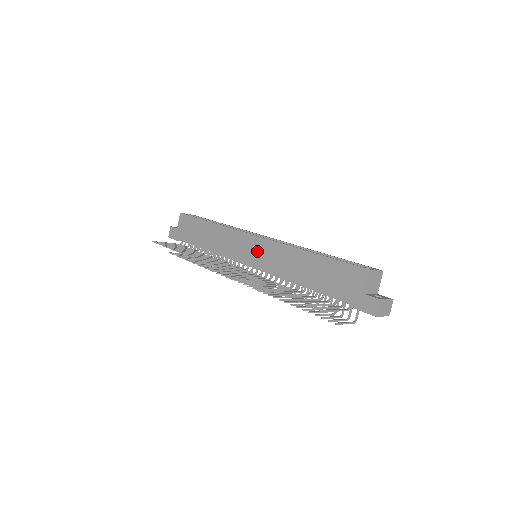
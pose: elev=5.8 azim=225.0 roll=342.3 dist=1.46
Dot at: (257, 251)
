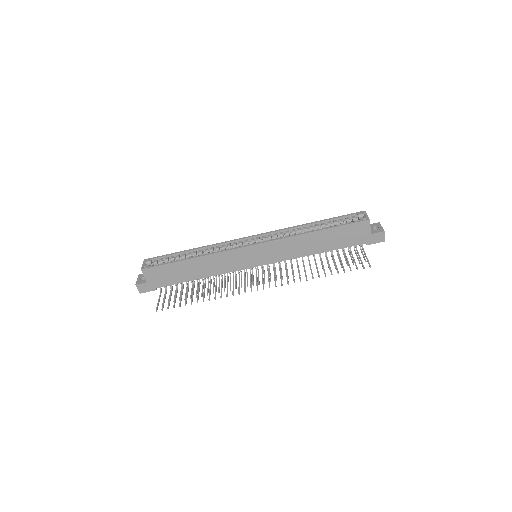
Dot at: (262, 254)
